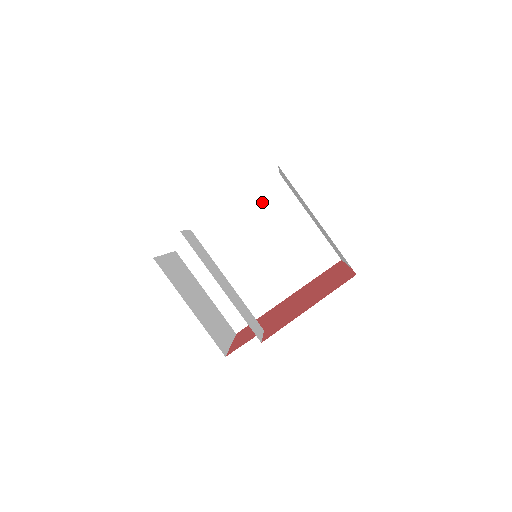
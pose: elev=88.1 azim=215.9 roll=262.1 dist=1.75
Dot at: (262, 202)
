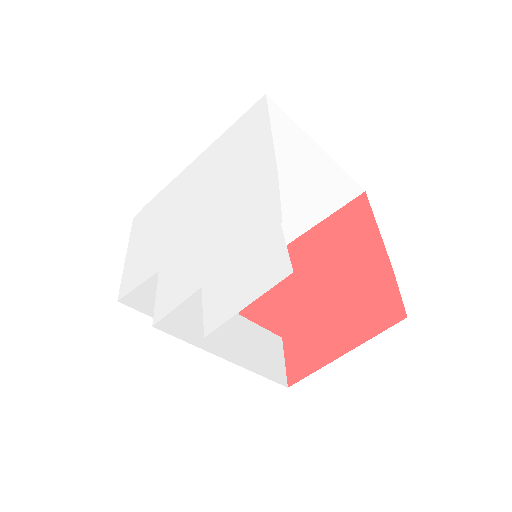
Dot at: occluded
